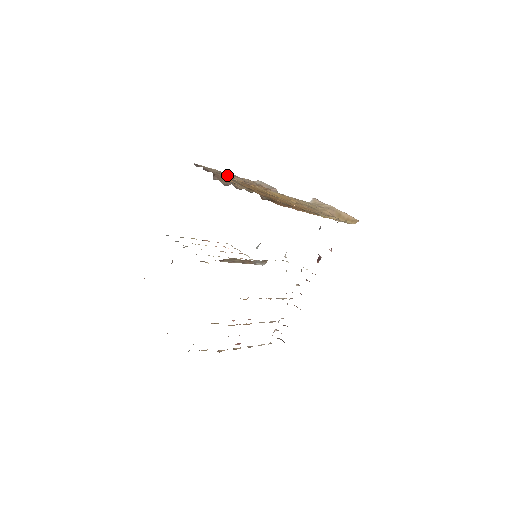
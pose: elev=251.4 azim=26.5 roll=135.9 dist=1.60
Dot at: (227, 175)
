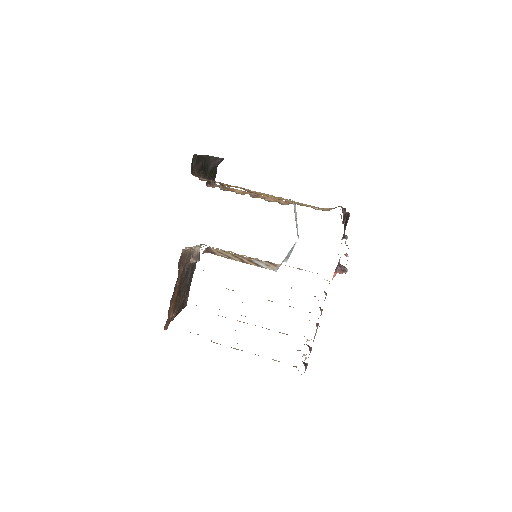
Dot at: occluded
